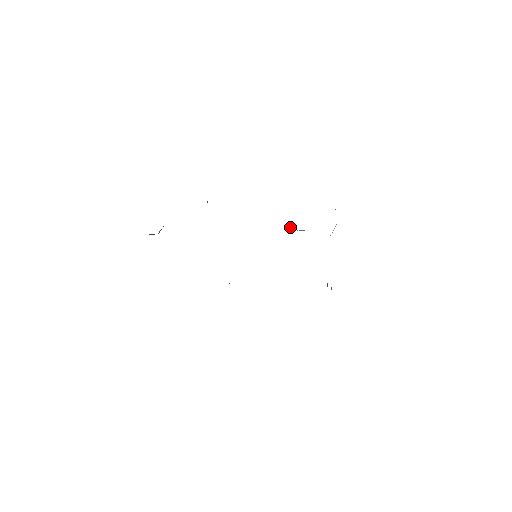
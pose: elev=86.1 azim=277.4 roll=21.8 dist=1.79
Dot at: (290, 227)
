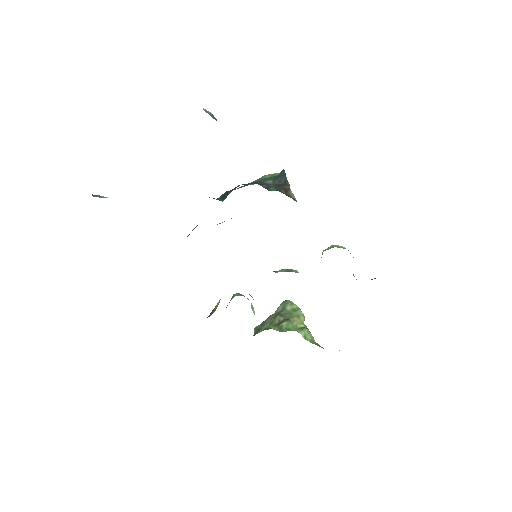
Dot at: (323, 251)
